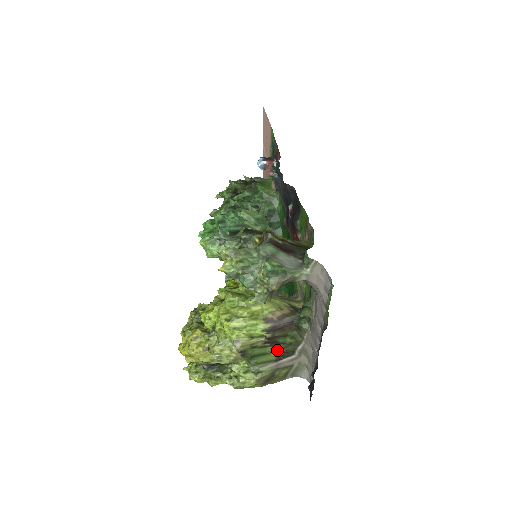
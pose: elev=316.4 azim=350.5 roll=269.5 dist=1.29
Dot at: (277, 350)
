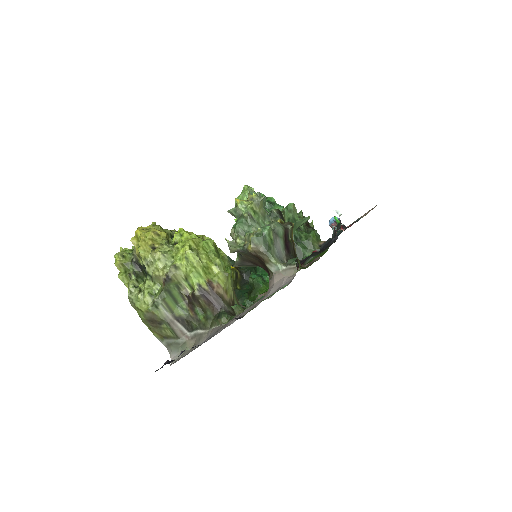
Dot at: (186, 312)
